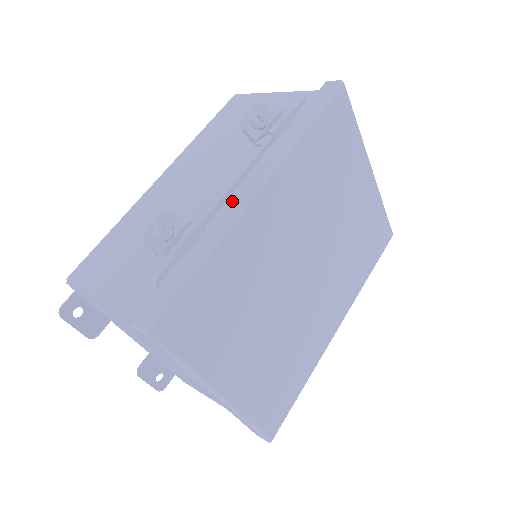
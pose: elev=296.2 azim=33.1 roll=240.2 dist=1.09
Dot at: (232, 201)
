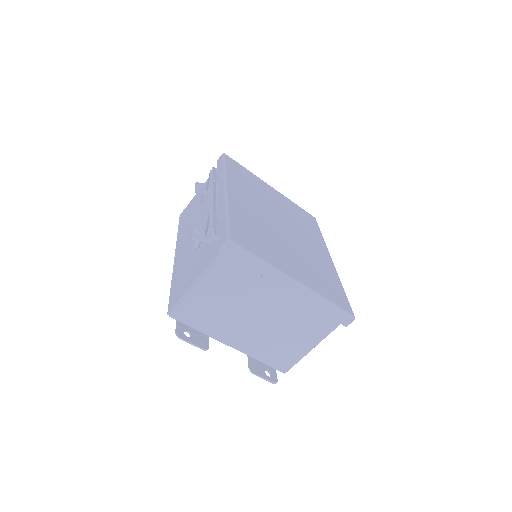
Dot at: (219, 202)
